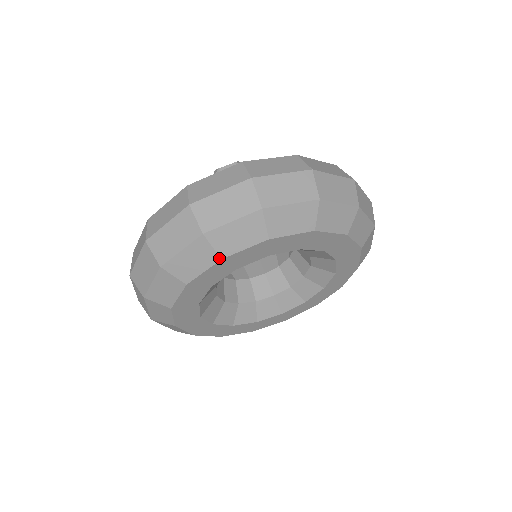
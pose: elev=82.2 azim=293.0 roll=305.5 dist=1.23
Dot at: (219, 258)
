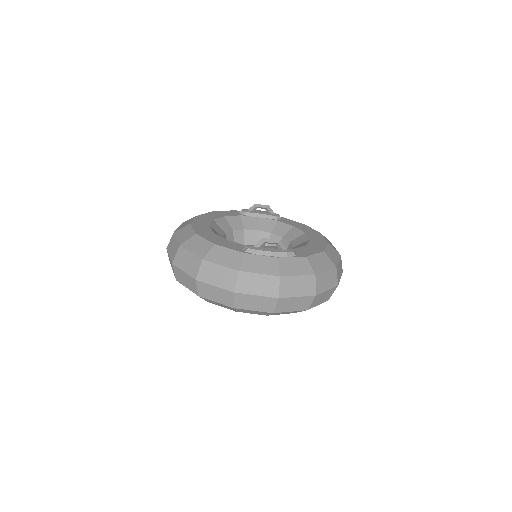
Dot at: (235, 311)
